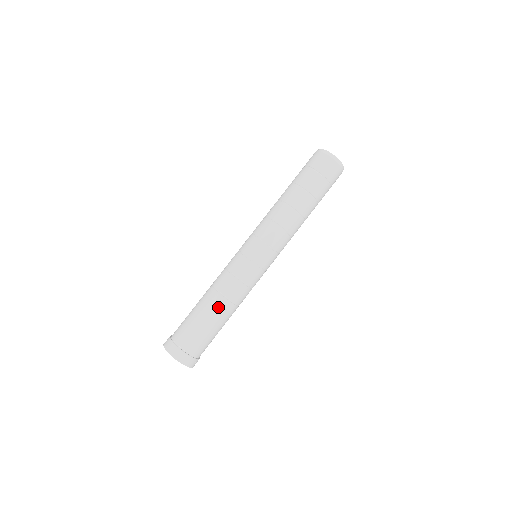
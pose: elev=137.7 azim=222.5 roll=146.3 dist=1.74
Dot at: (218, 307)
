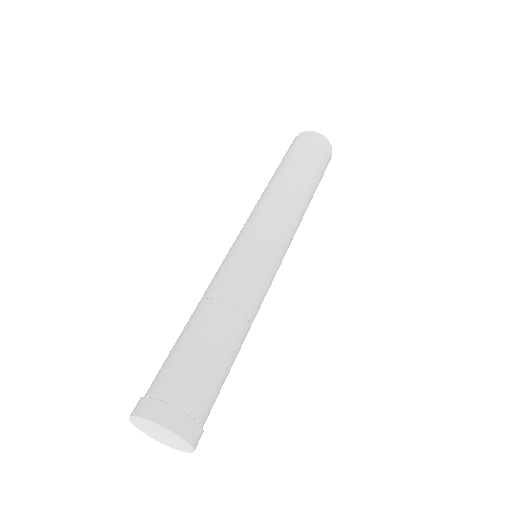
Dot at: (219, 319)
